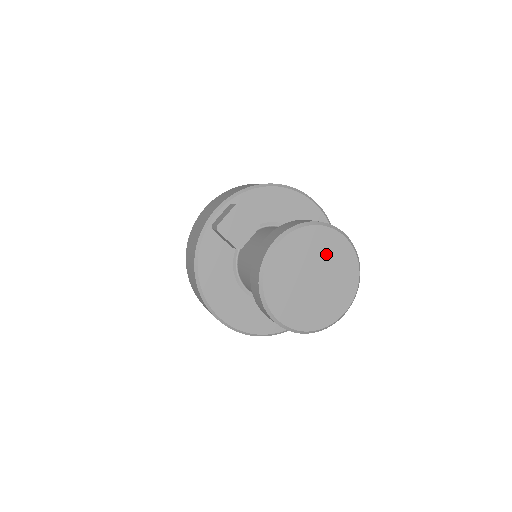
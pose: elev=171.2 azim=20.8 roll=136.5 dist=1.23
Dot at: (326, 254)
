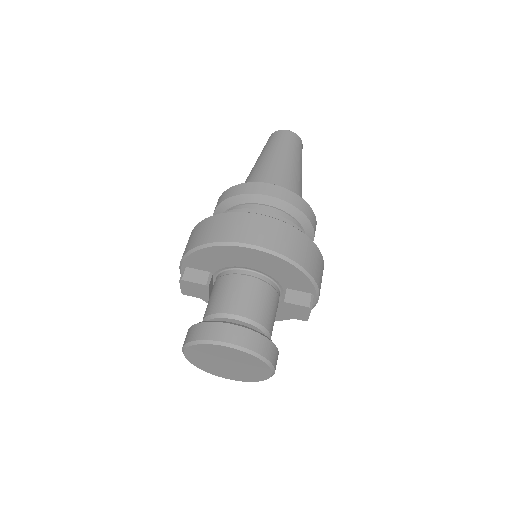
Dot at: (222, 354)
